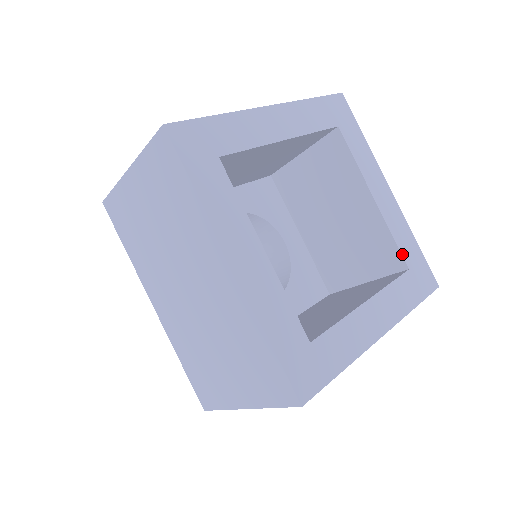
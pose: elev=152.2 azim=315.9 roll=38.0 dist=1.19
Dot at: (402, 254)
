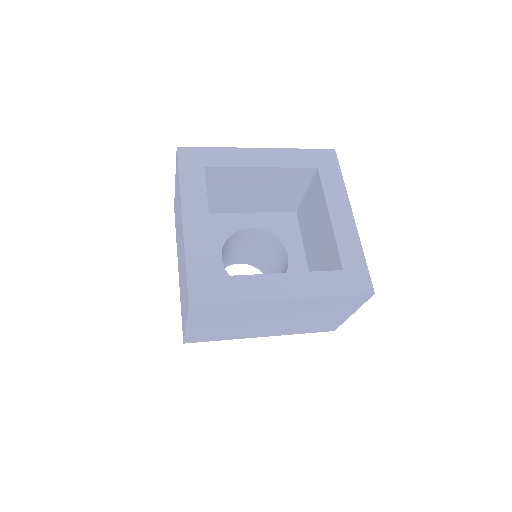
Dot at: (341, 258)
